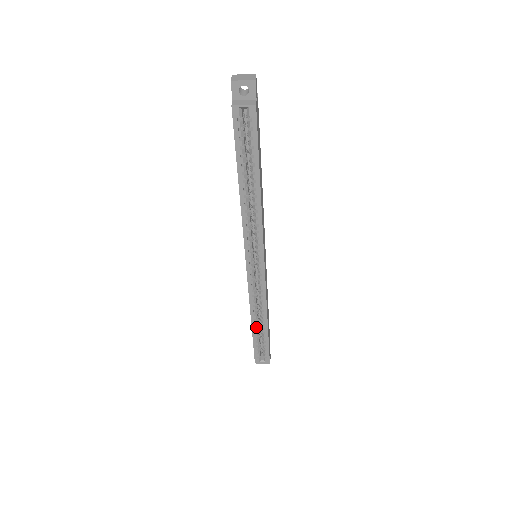
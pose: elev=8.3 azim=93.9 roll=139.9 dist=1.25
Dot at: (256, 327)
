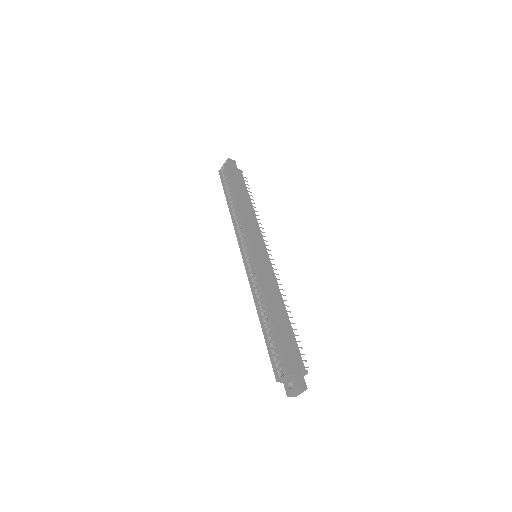
Dot at: (263, 321)
